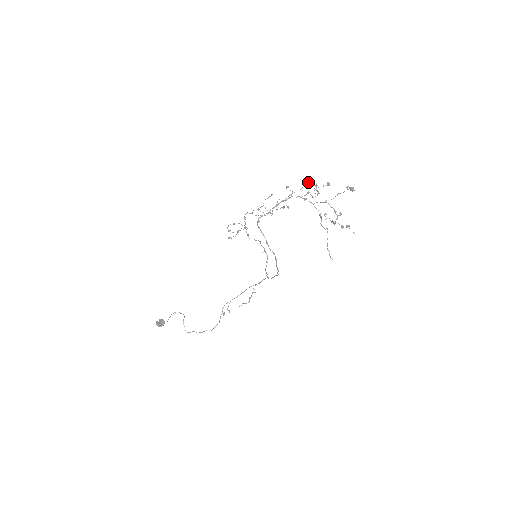
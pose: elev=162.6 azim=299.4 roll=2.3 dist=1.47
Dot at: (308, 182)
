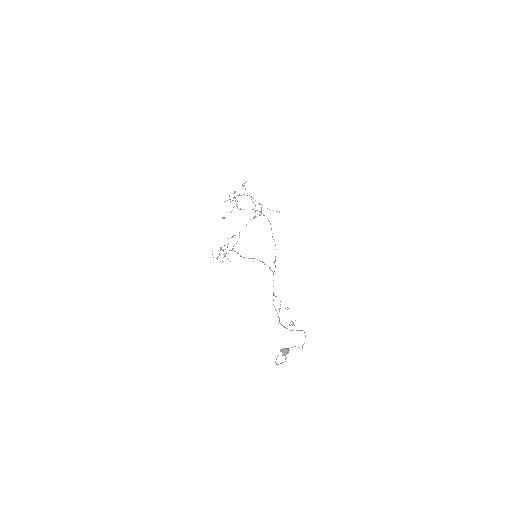
Dot at: (222, 218)
